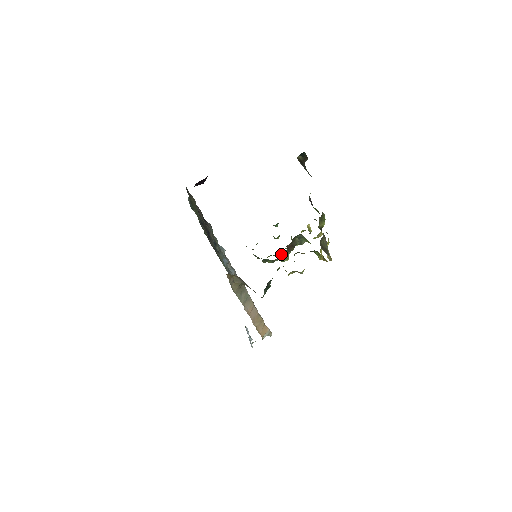
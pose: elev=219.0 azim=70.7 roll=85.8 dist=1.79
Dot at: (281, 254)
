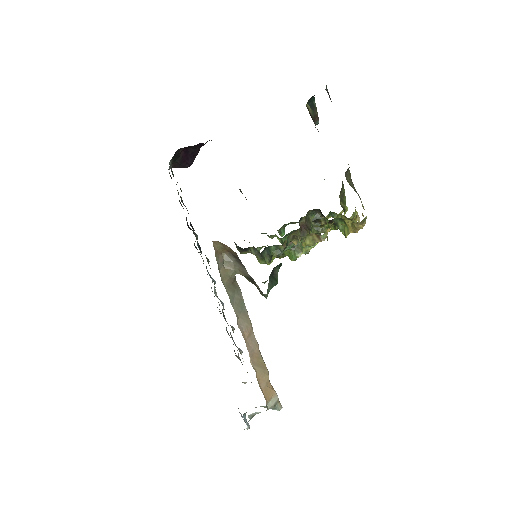
Dot at: occluded
